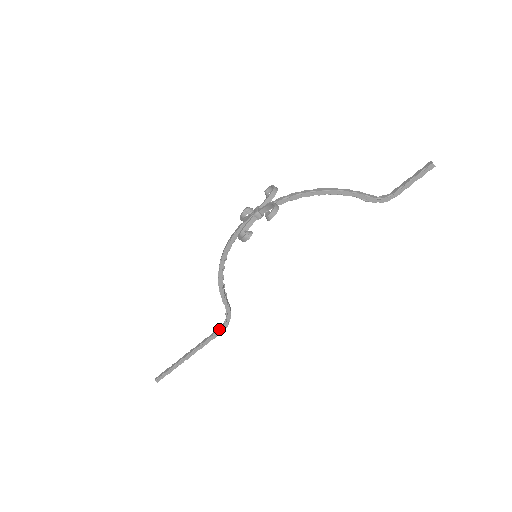
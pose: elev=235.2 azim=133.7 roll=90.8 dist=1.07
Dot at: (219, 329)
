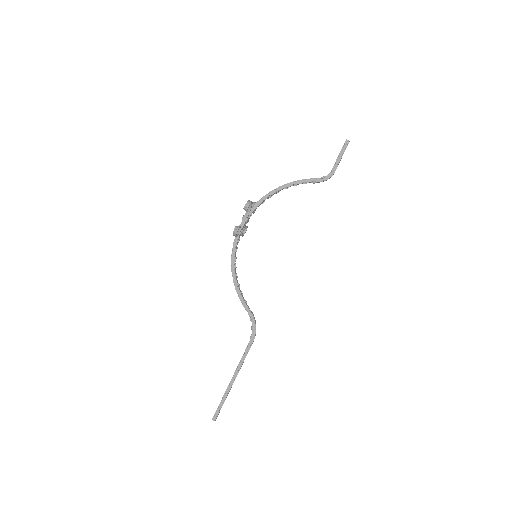
Dot at: (250, 339)
